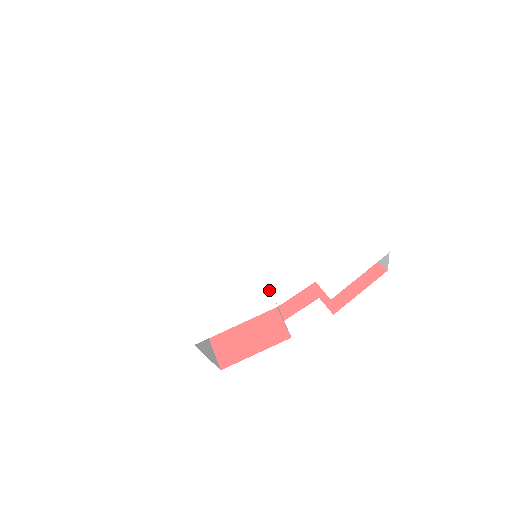
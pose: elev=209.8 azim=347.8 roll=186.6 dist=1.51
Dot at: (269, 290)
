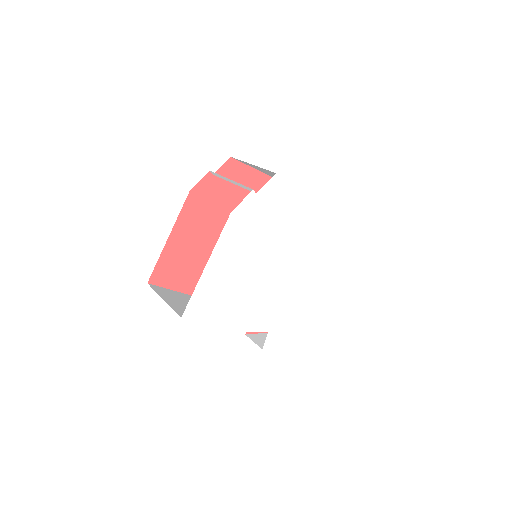
Dot at: (248, 317)
